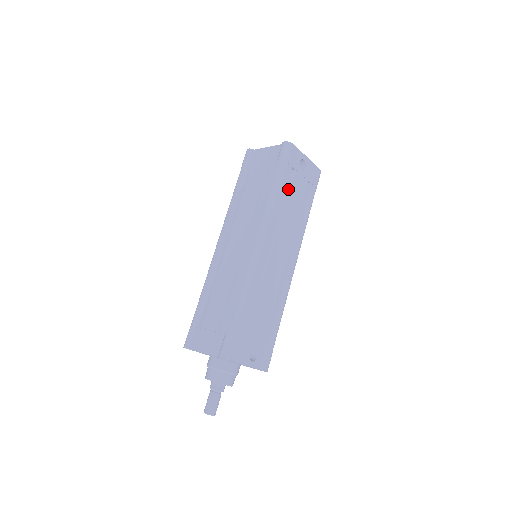
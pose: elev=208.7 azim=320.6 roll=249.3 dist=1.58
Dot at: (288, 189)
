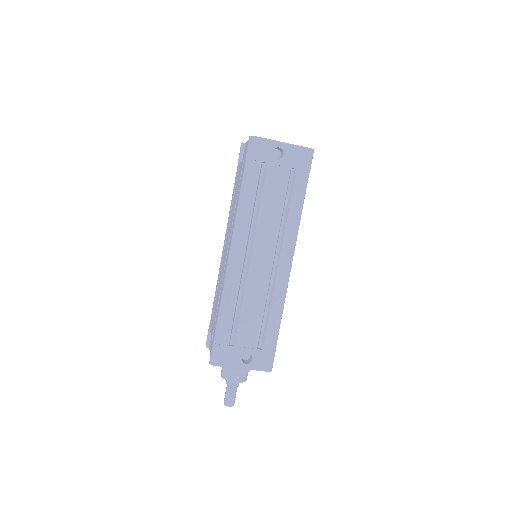
Dot at: (262, 187)
